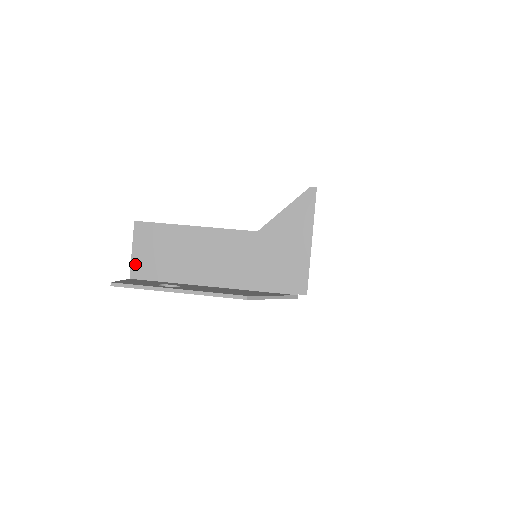
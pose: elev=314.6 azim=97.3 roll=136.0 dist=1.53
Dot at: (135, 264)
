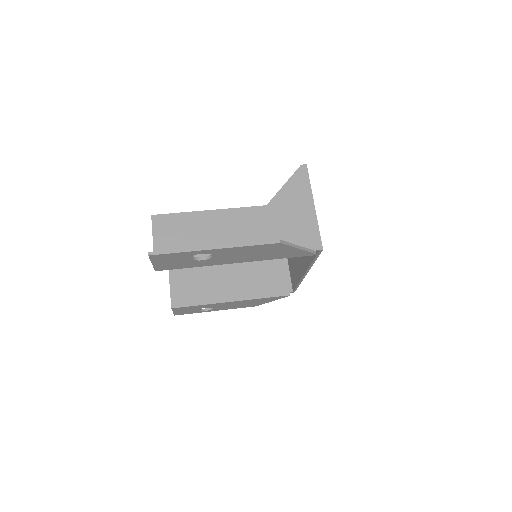
Dot at: occluded
